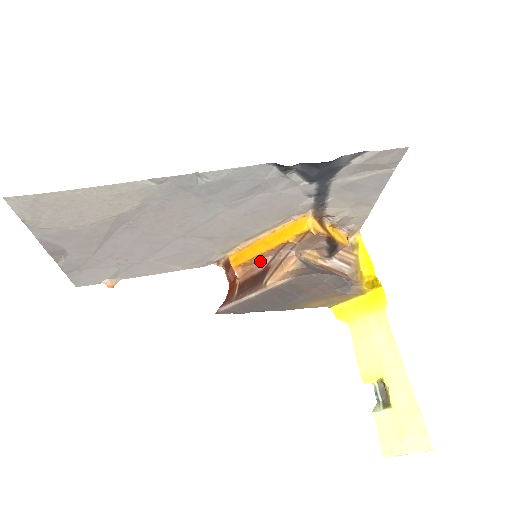
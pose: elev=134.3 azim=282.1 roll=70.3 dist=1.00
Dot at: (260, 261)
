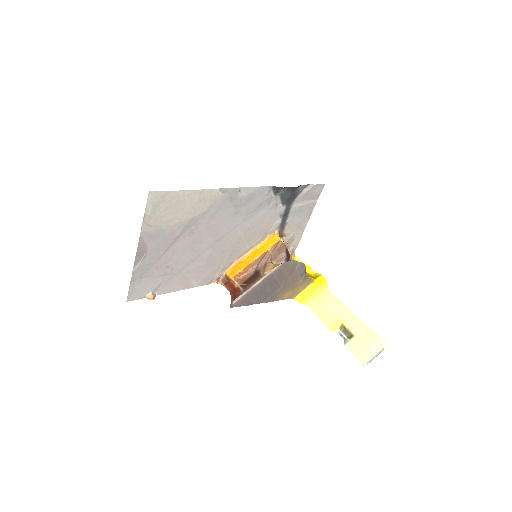
Dot at: (249, 270)
